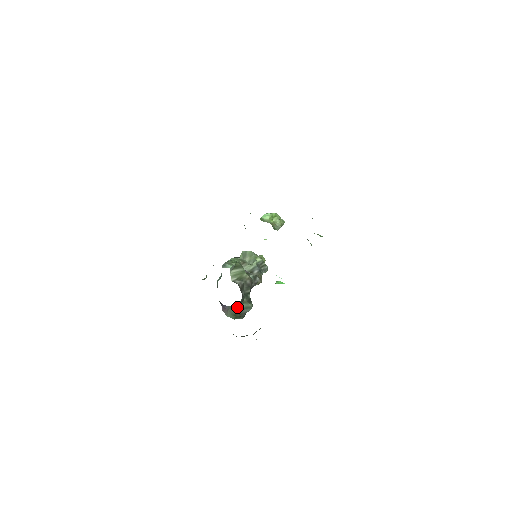
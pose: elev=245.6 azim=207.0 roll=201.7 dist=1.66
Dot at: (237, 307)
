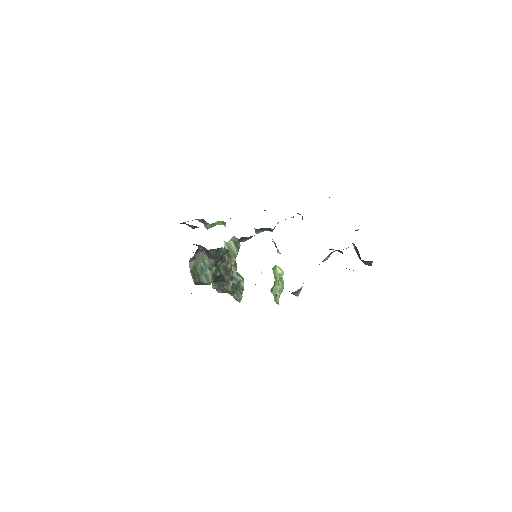
Dot at: (204, 264)
